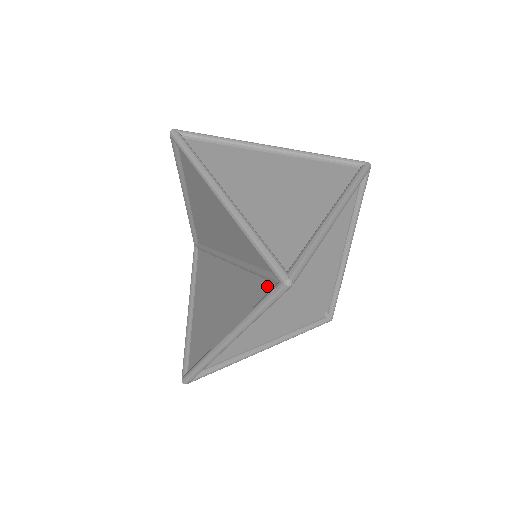
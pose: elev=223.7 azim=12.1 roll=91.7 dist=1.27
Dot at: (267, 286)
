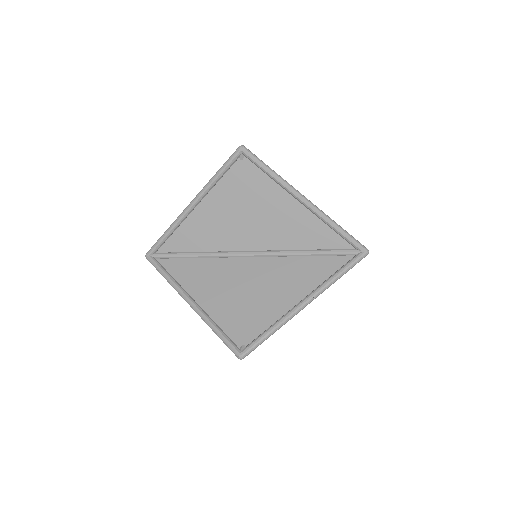
Dot at: (340, 259)
